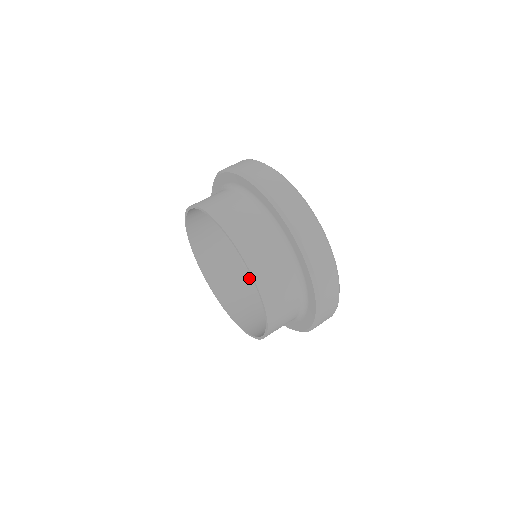
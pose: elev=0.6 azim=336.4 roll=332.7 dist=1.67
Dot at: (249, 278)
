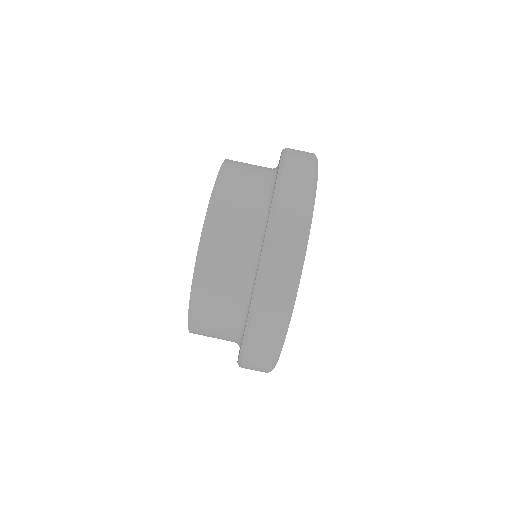
Dot at: occluded
